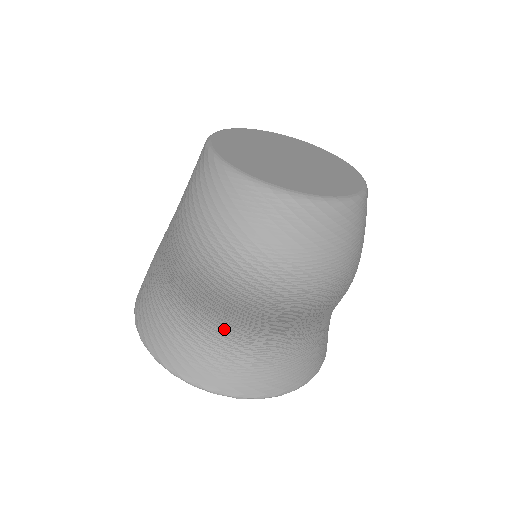
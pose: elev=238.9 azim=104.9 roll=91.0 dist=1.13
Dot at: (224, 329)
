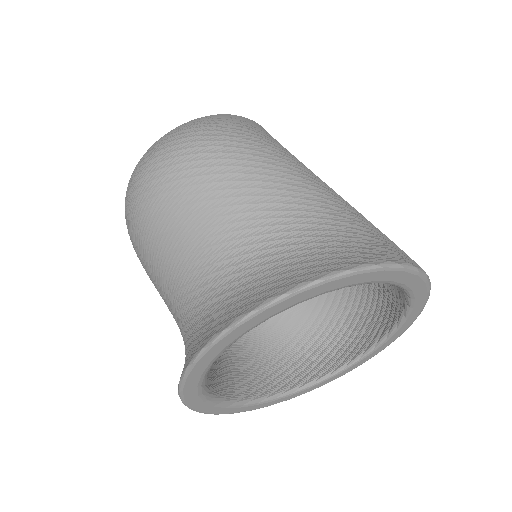
Dot at: (195, 281)
